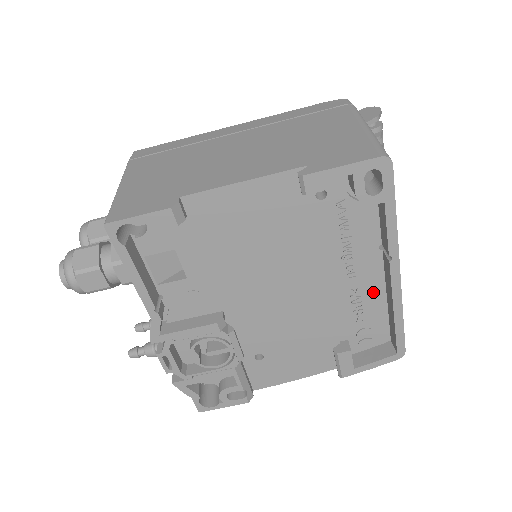
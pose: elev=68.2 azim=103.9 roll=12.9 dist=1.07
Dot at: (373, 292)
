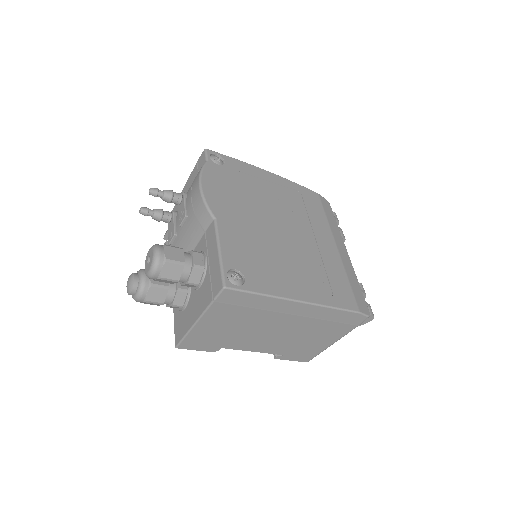
Dot at: occluded
